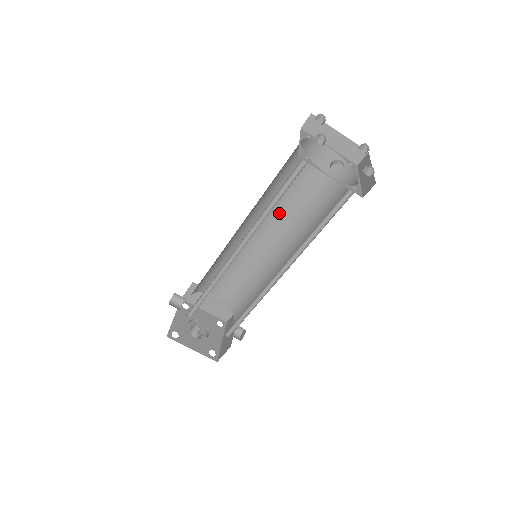
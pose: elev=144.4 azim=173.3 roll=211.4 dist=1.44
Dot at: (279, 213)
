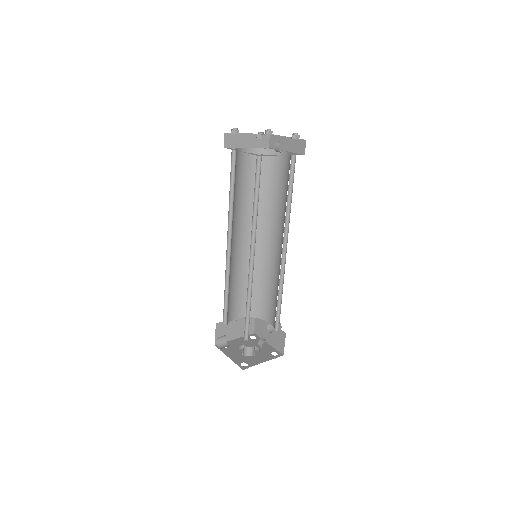
Dot at: (243, 218)
